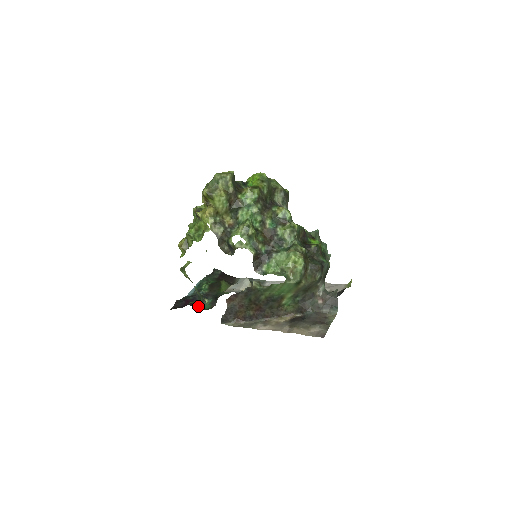
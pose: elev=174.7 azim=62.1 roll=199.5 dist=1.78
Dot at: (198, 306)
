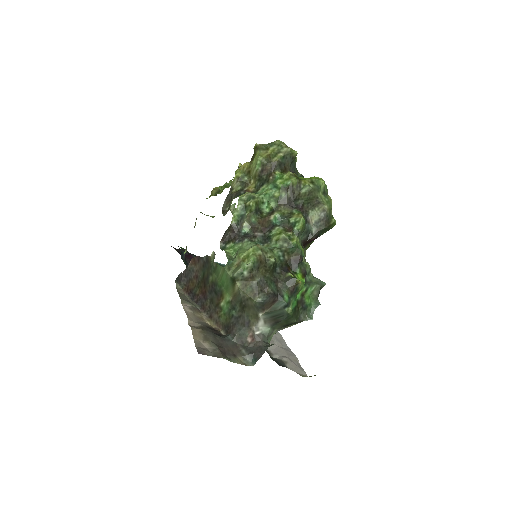
Dot at: occluded
